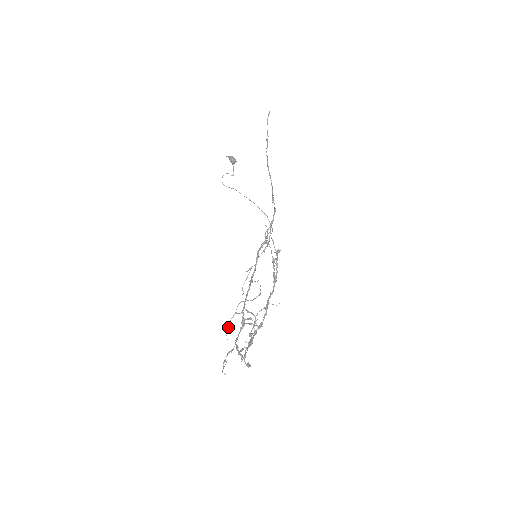
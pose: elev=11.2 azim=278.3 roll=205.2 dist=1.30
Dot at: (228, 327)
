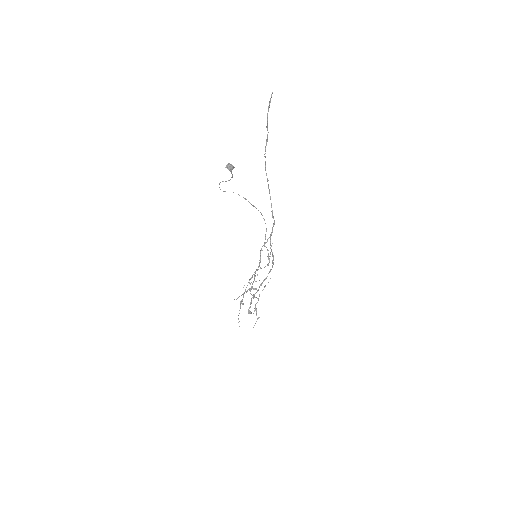
Dot at: occluded
